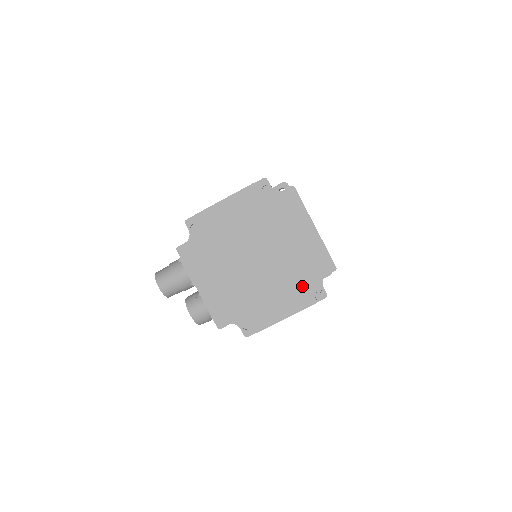
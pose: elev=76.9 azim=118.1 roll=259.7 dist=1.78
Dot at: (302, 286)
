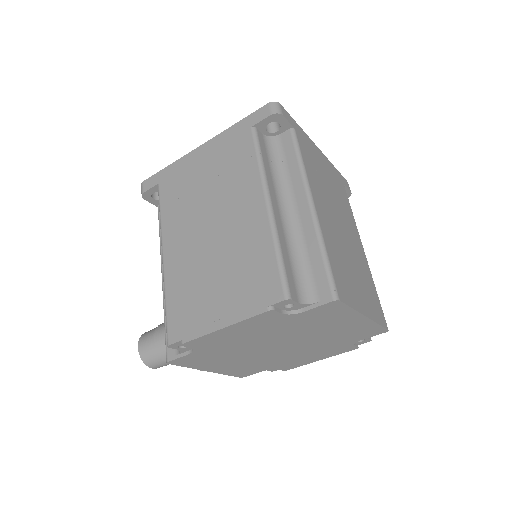
Dot at: (342, 346)
